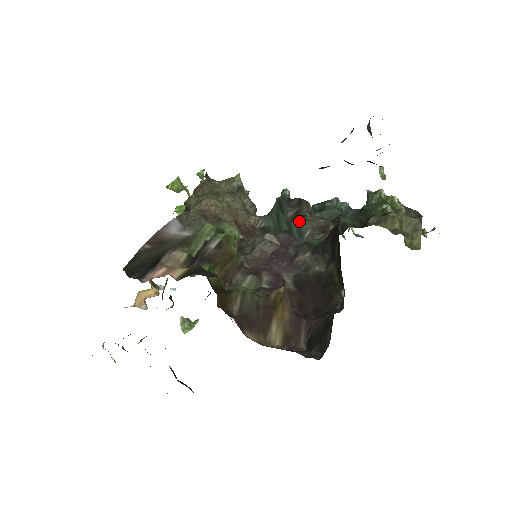
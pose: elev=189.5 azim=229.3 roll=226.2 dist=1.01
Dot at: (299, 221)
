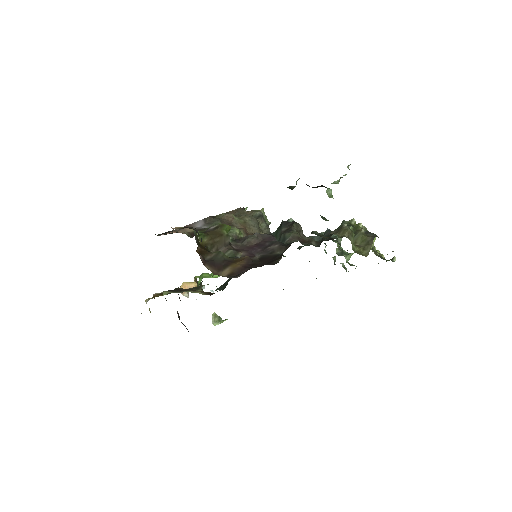
Dot at: (286, 233)
